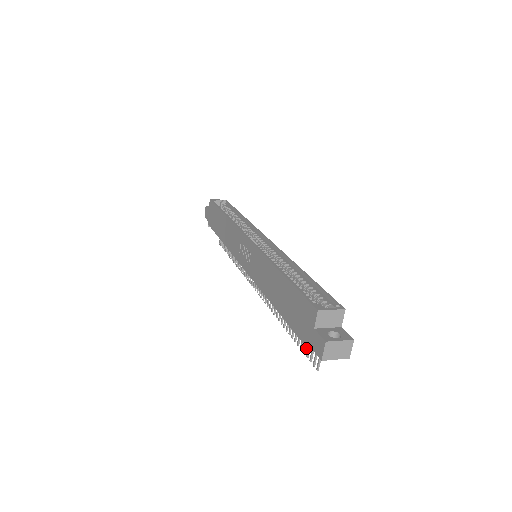
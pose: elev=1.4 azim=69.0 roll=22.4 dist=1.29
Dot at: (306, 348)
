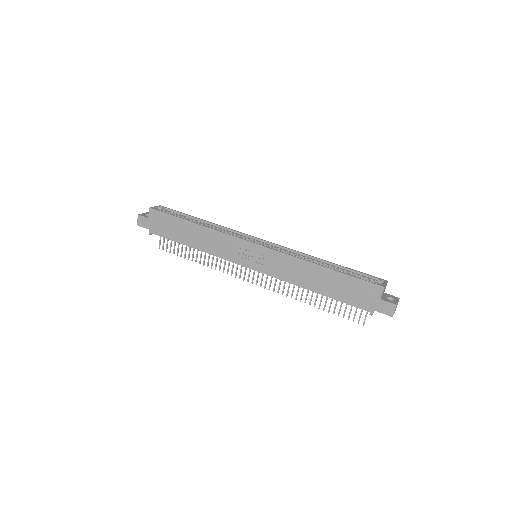
Dot at: (371, 313)
